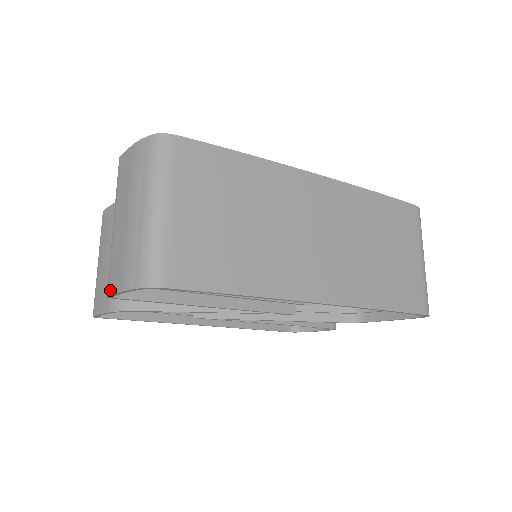
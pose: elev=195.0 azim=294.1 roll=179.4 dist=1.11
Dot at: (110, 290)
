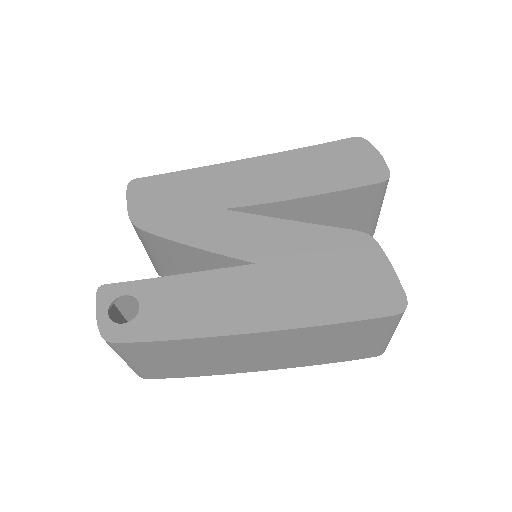
Dot at: occluded
